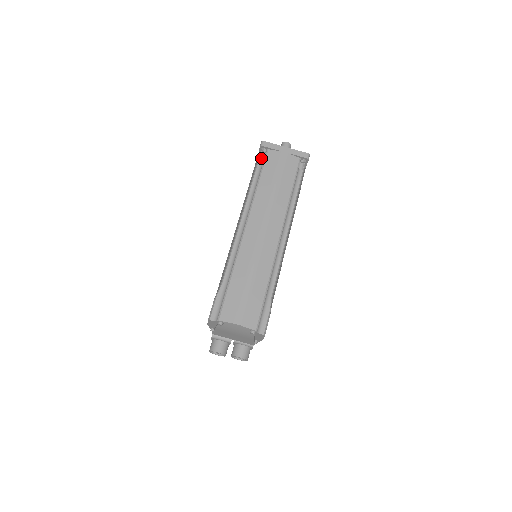
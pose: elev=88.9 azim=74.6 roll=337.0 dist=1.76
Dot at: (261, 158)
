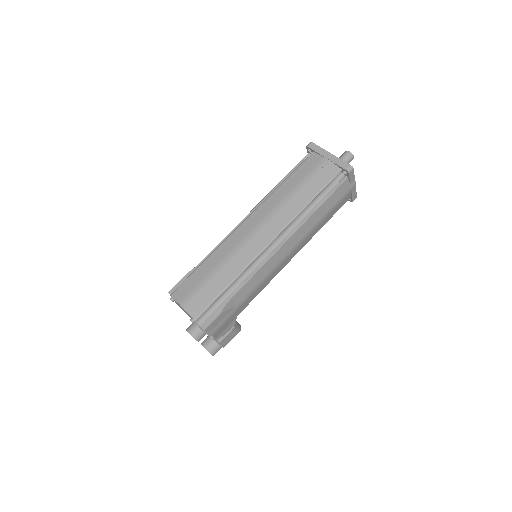
Dot at: occluded
